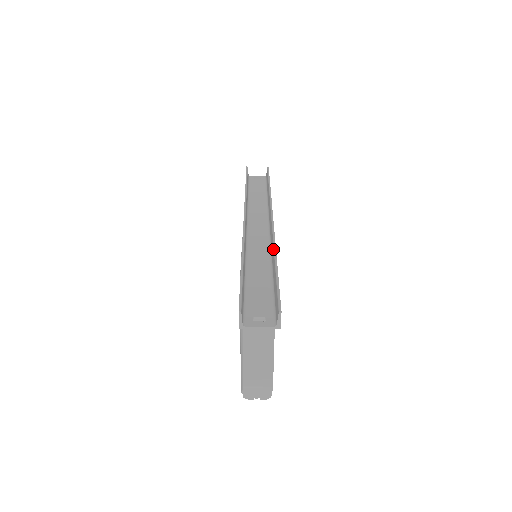
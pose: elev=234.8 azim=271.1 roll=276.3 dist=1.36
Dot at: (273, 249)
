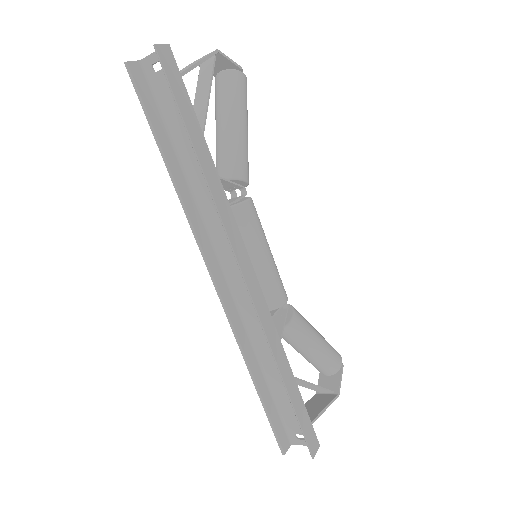
Dot at: (273, 357)
